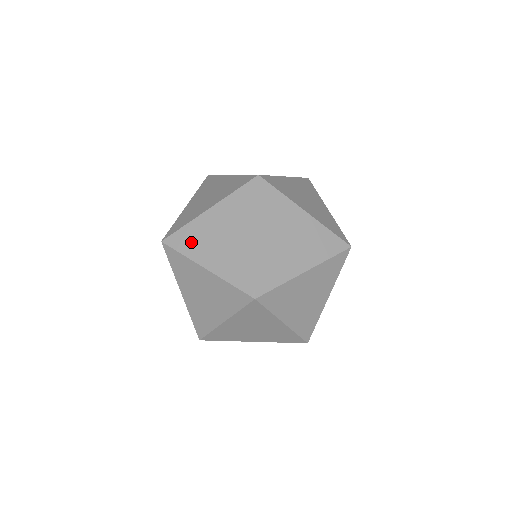
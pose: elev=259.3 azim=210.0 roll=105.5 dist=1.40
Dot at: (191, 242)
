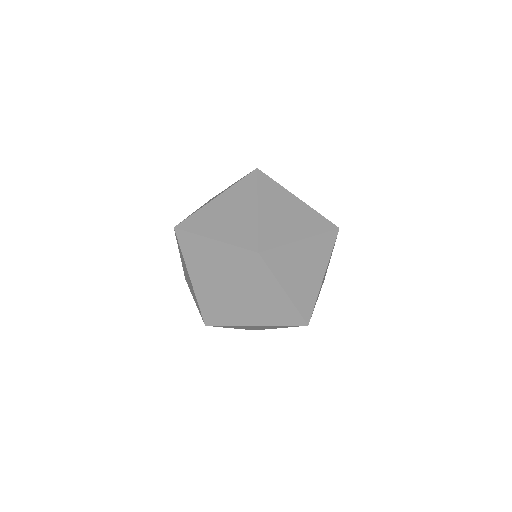
Dot at: (187, 281)
